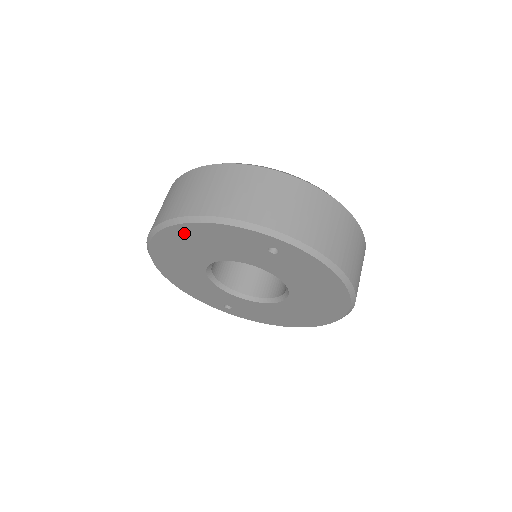
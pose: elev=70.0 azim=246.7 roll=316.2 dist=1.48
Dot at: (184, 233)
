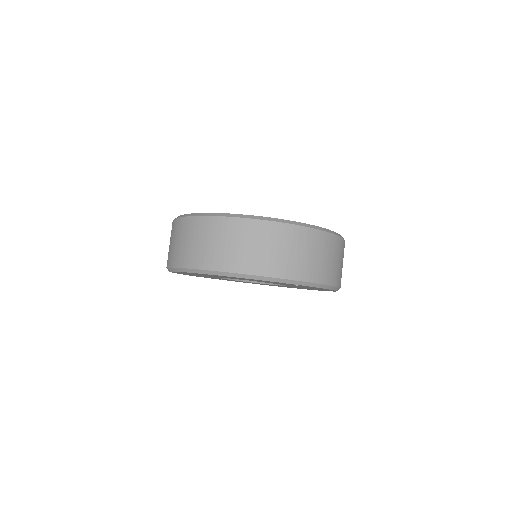
Dot at: (222, 276)
